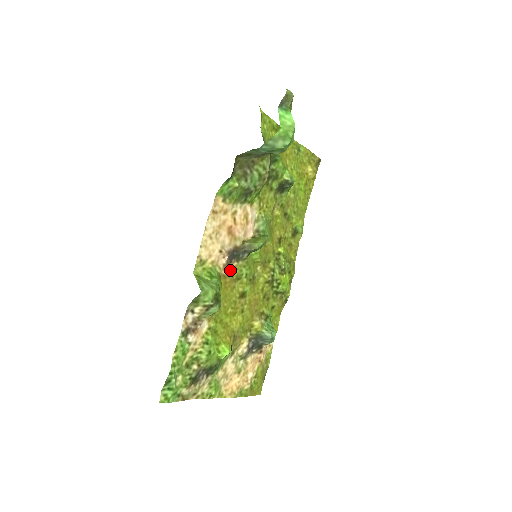
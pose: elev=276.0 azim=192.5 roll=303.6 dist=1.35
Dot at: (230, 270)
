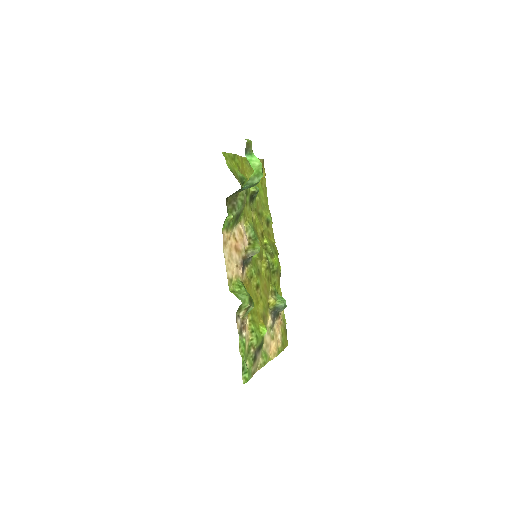
Dot at: (245, 275)
